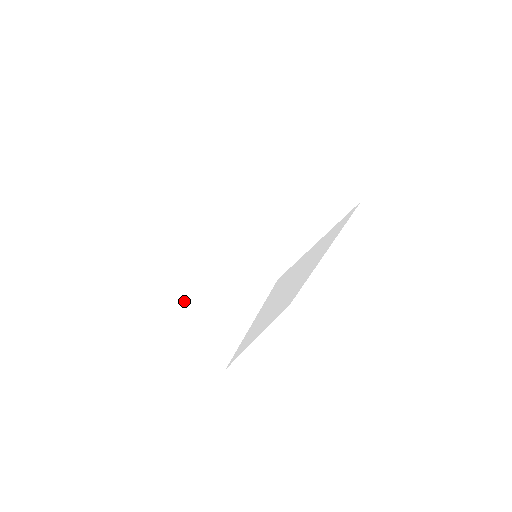
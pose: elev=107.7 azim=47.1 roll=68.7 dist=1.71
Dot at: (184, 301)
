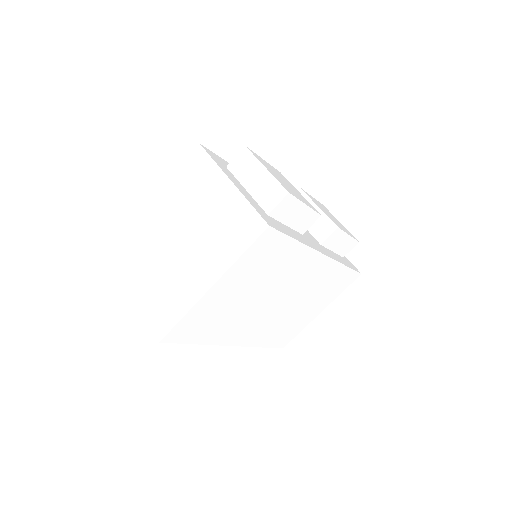
Dot at: occluded
